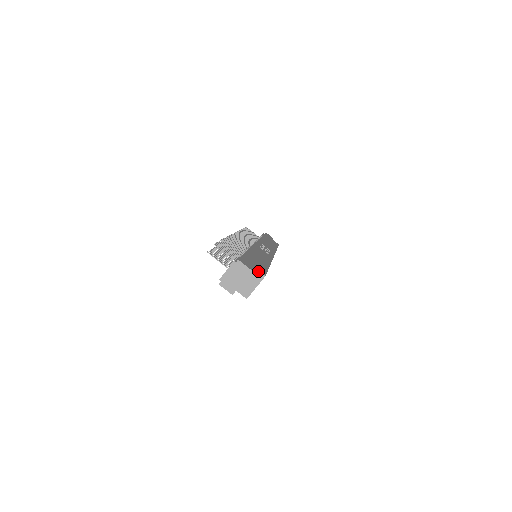
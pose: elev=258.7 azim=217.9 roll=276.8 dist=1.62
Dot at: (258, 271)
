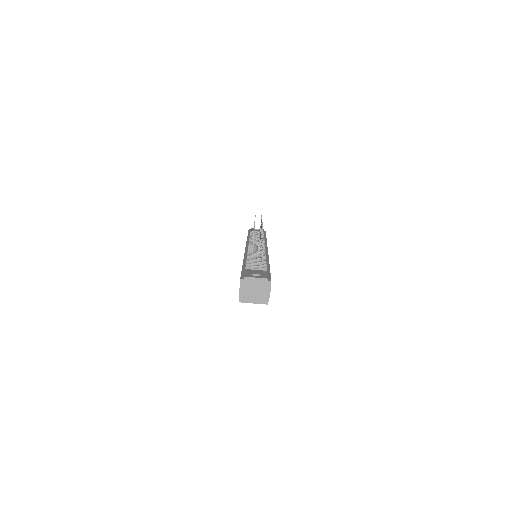
Dot at: occluded
